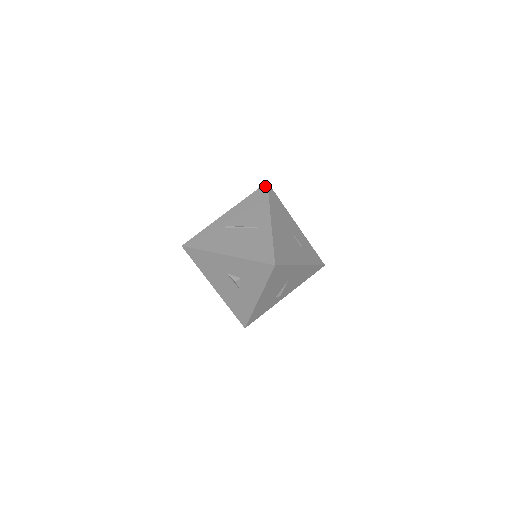
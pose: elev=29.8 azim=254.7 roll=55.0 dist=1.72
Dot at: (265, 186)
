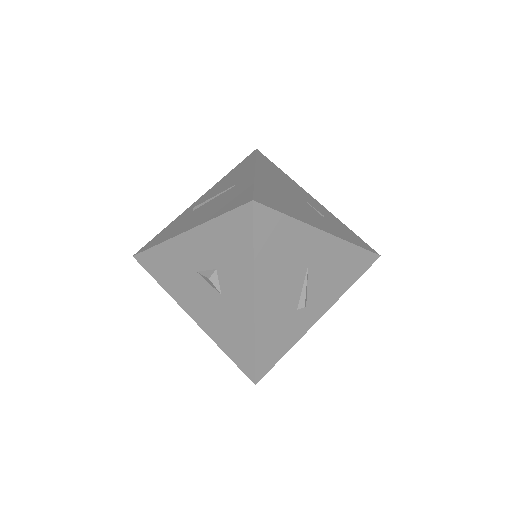
Dot at: (253, 152)
